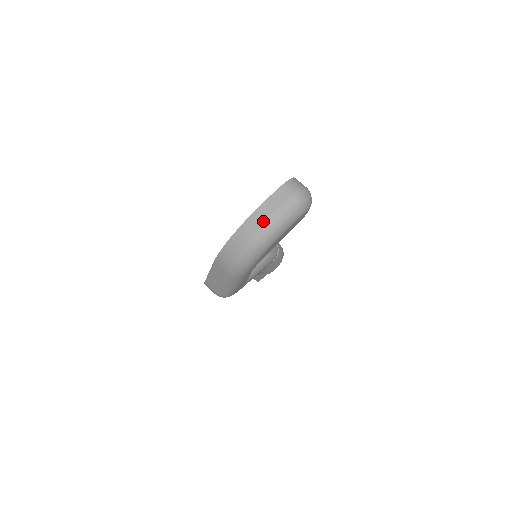
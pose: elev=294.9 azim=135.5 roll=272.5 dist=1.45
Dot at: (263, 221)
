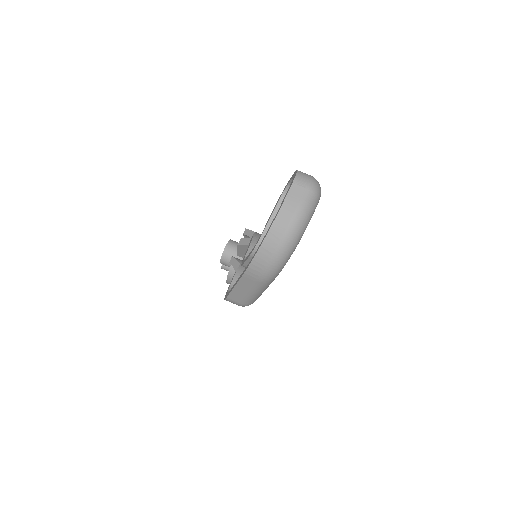
Dot at: (290, 220)
